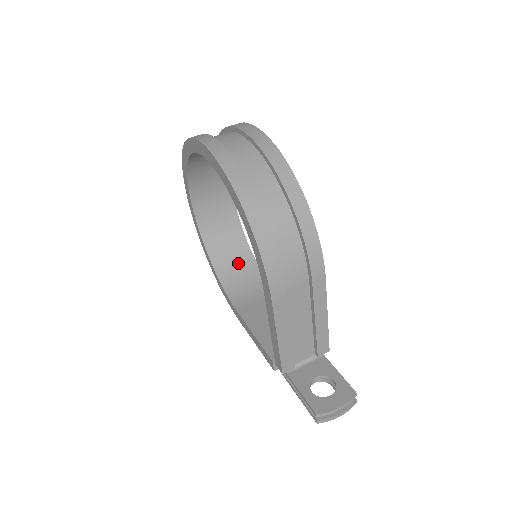
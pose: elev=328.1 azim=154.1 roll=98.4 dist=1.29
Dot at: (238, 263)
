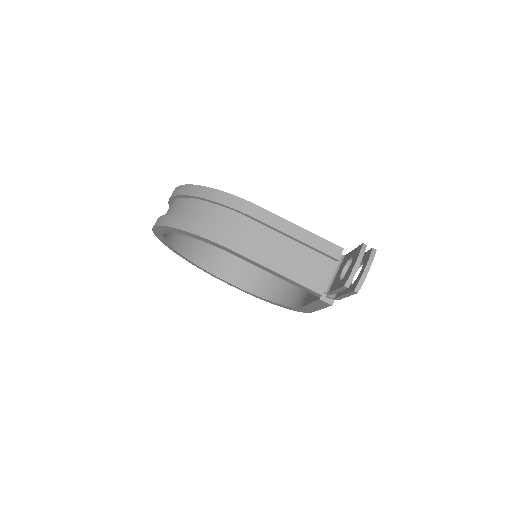
Dot at: (290, 284)
